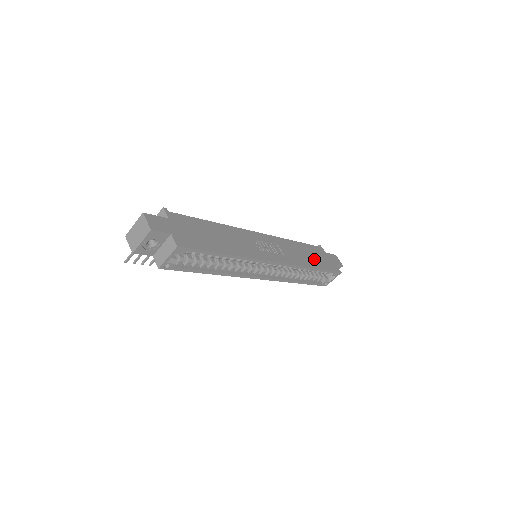
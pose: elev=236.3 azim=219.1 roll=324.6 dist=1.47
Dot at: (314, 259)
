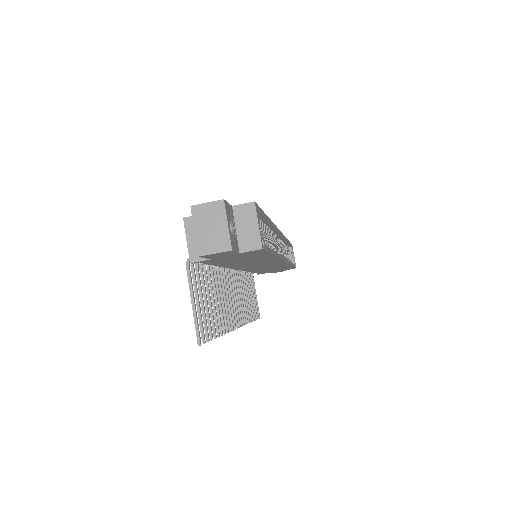
Dot at: occluded
